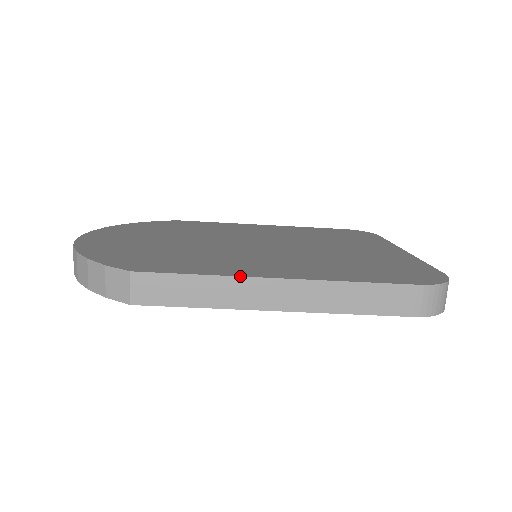
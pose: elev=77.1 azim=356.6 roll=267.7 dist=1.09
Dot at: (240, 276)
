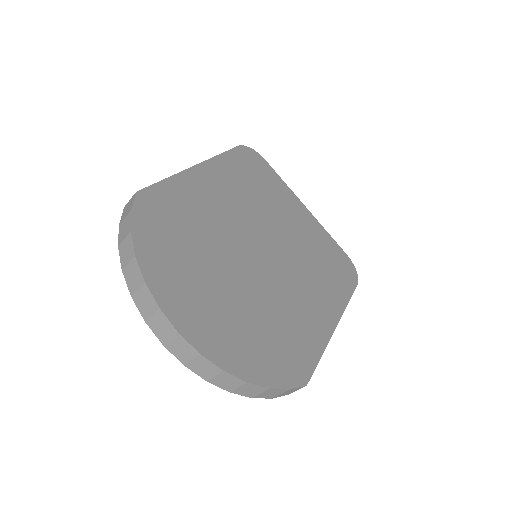
Dot at: occluded
